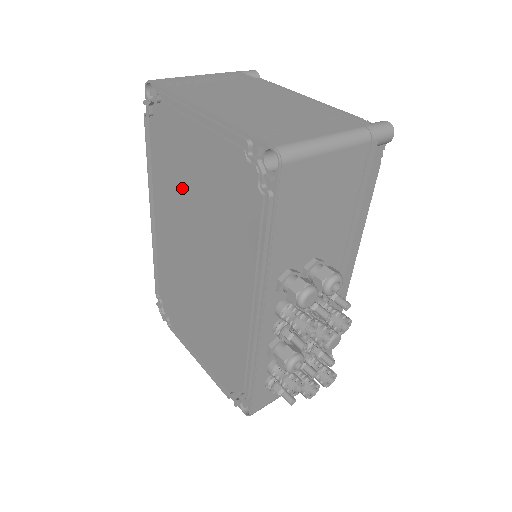
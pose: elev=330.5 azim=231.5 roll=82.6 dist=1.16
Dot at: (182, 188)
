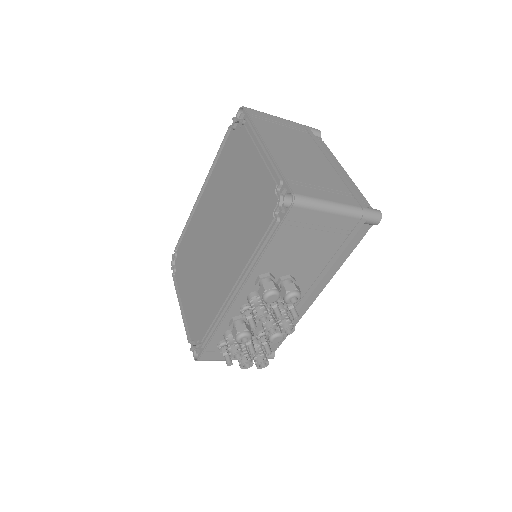
Dot at: (229, 186)
